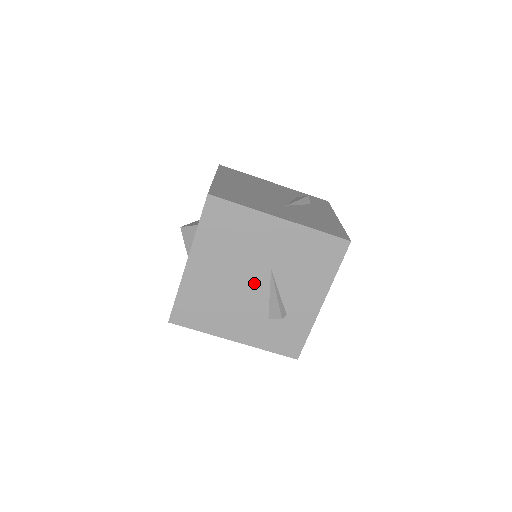
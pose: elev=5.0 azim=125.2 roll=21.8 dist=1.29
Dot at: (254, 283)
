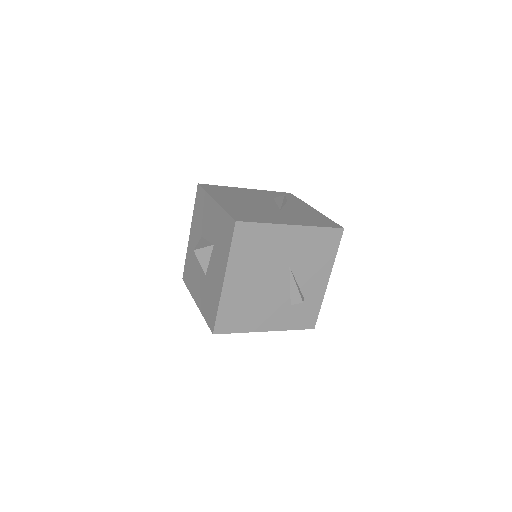
Dot at: (278, 281)
